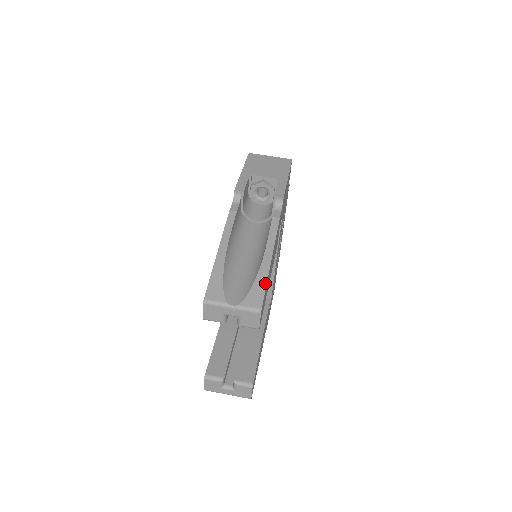
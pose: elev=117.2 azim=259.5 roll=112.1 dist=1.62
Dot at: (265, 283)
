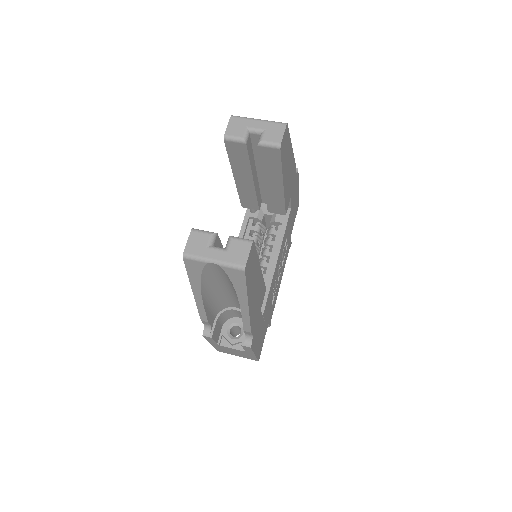
Dot at: occluded
